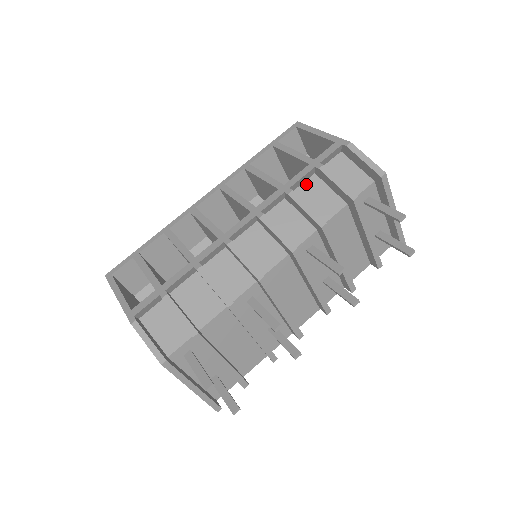
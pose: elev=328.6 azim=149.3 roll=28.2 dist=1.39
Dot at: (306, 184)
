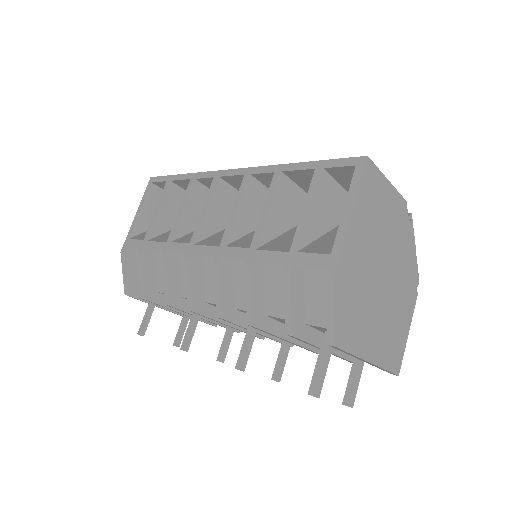
Dot at: (281, 264)
